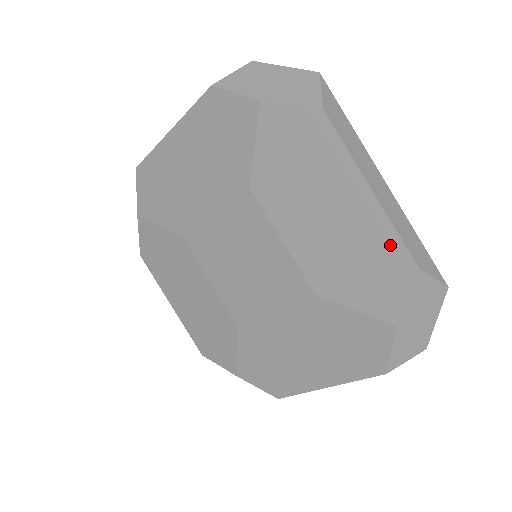
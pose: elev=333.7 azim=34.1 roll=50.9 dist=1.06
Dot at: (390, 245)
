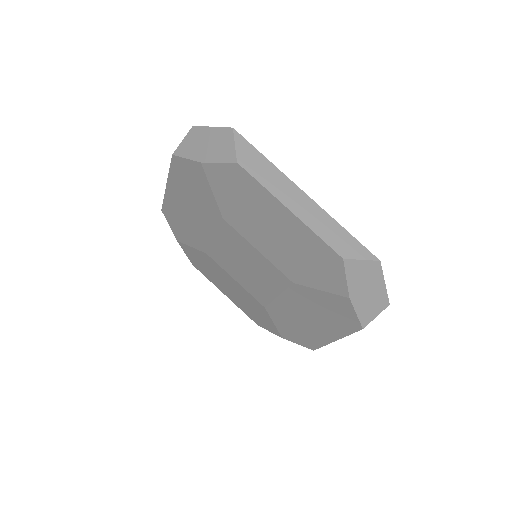
Dot at: (315, 343)
